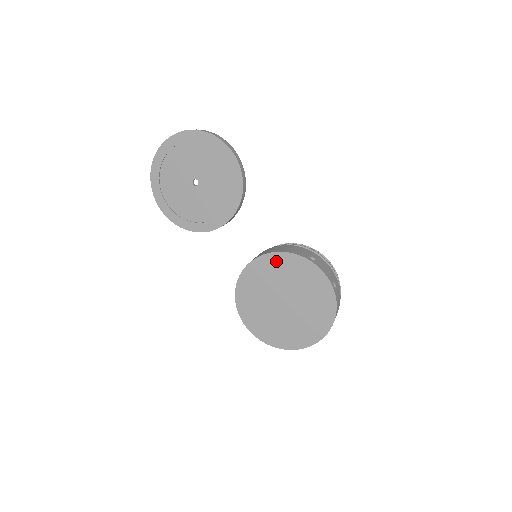
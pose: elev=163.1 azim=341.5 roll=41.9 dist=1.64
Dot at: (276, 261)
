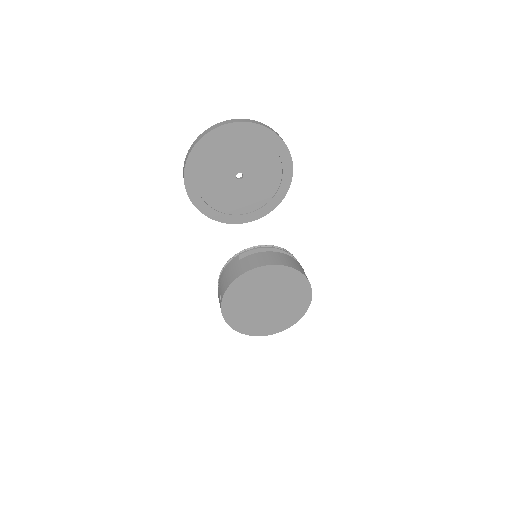
Dot at: (282, 272)
